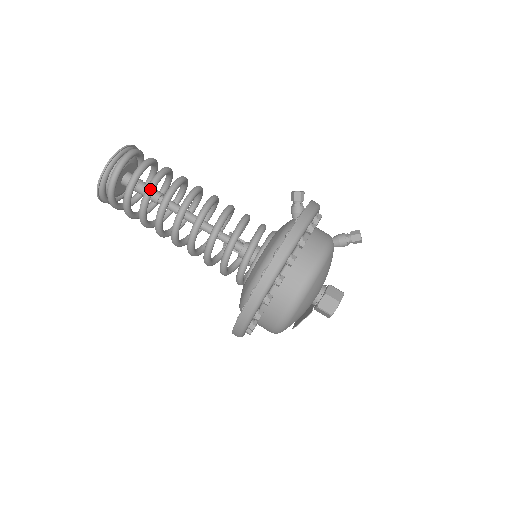
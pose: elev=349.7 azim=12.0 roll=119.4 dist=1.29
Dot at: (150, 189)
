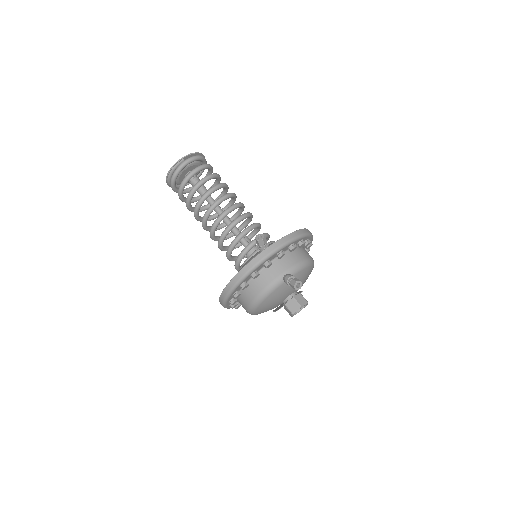
Dot at: (187, 202)
